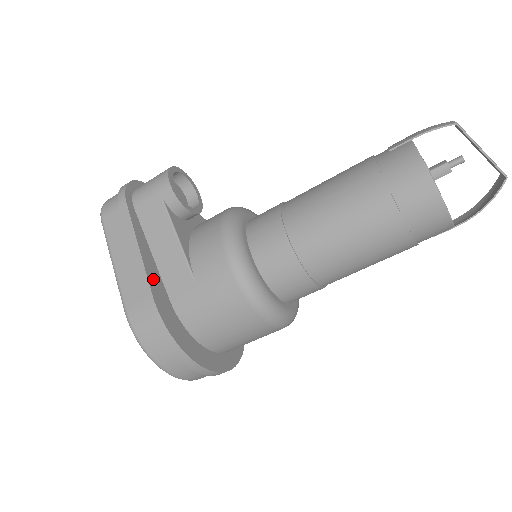
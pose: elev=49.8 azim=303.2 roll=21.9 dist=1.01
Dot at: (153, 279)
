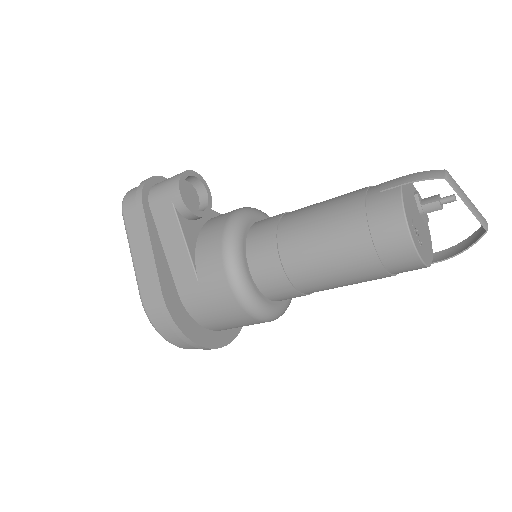
Dot at: (163, 275)
